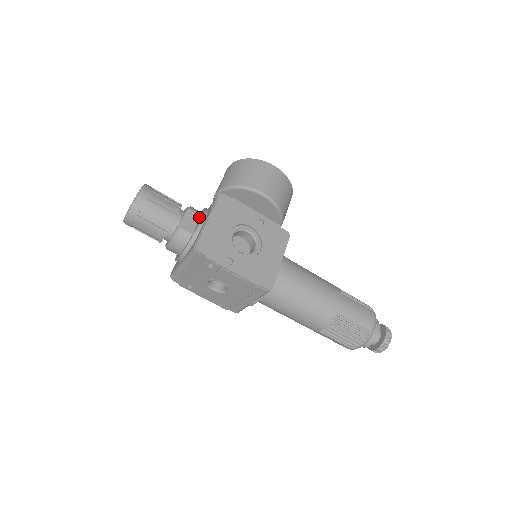
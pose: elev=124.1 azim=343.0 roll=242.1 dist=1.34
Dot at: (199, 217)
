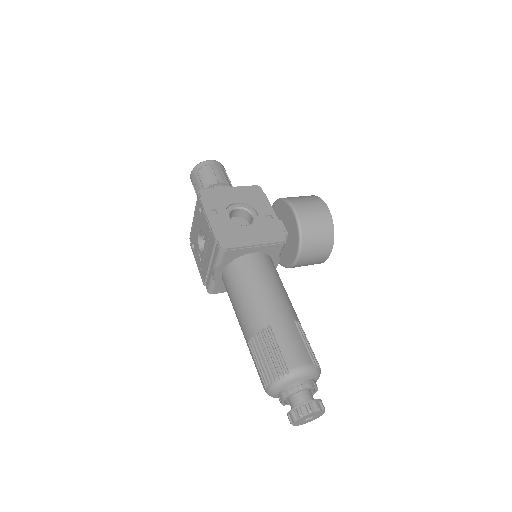
Dot at: occluded
